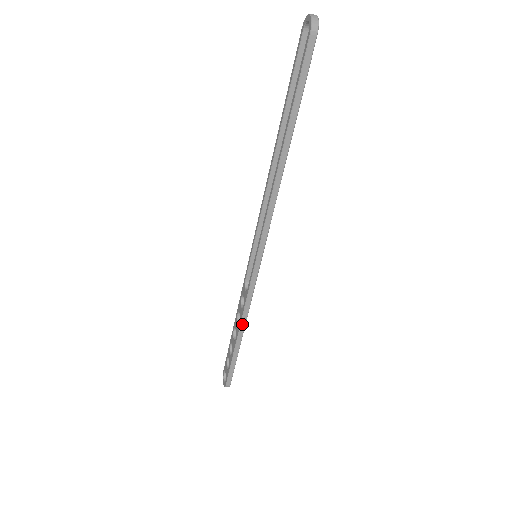
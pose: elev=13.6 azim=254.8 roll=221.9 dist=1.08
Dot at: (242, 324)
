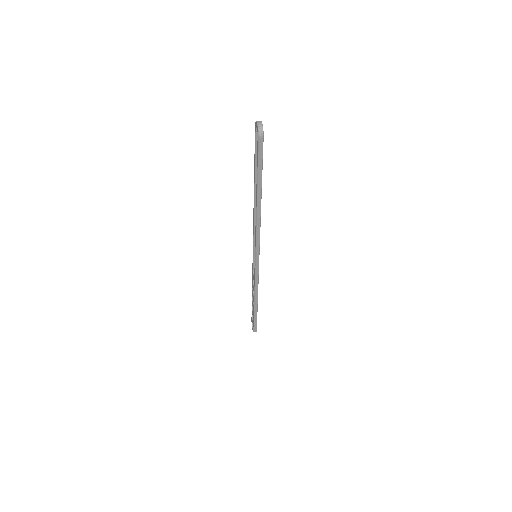
Dot at: (255, 296)
